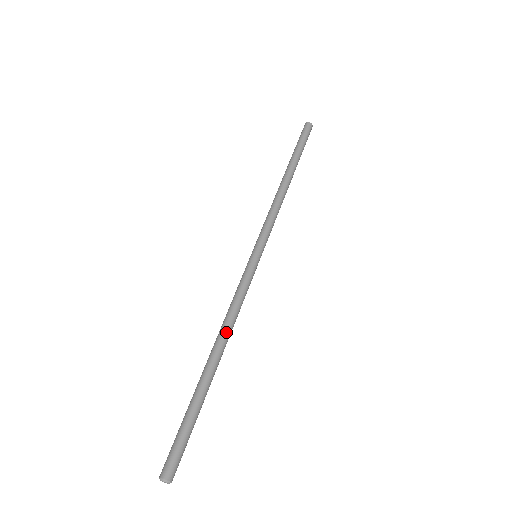
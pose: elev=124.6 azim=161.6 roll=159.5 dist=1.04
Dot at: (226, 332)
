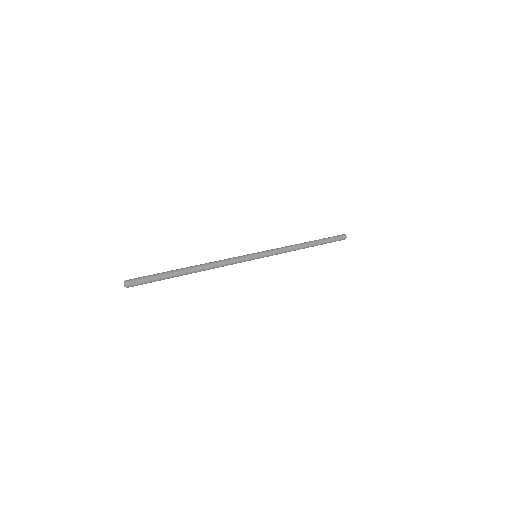
Dot at: (209, 265)
